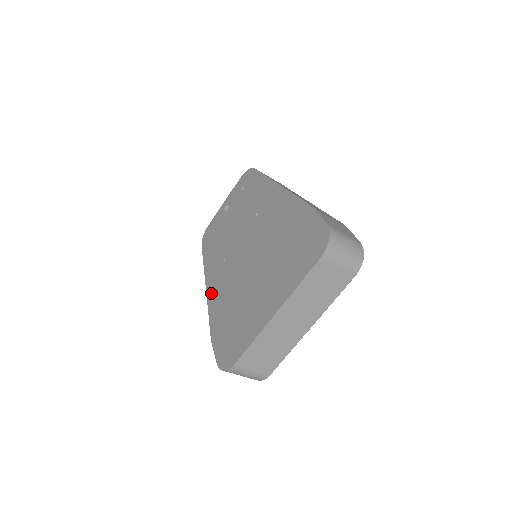
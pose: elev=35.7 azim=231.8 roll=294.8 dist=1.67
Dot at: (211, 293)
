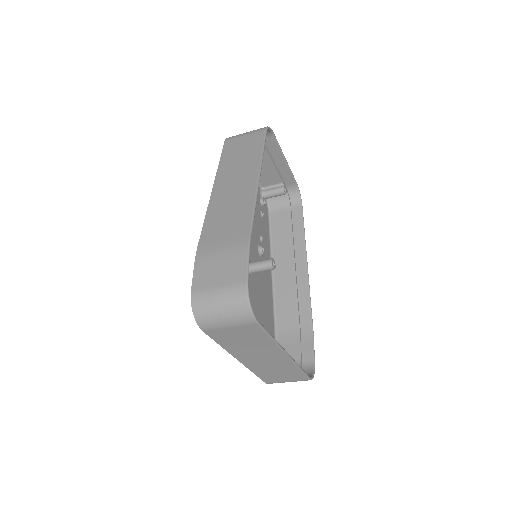
Dot at: occluded
